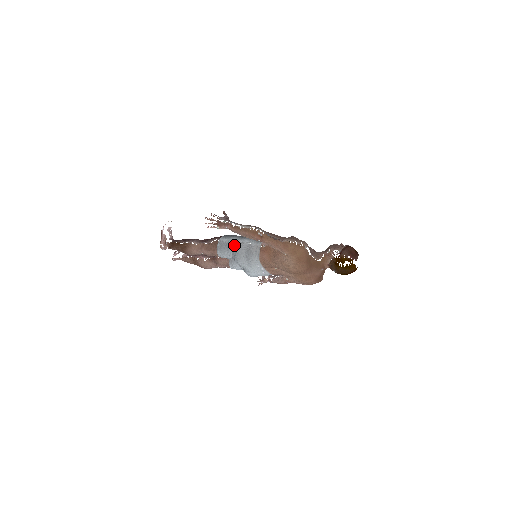
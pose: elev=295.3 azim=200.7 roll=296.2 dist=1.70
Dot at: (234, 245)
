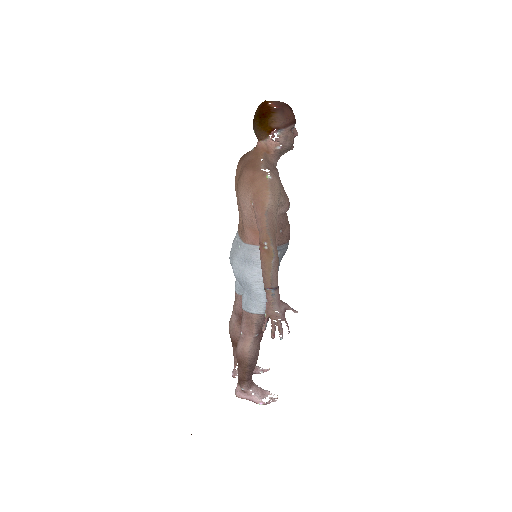
Dot at: occluded
